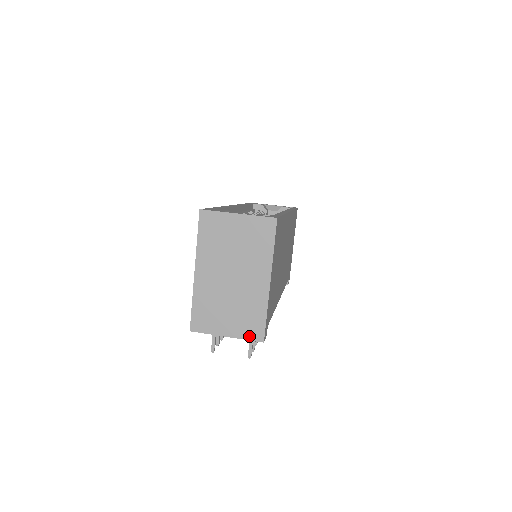
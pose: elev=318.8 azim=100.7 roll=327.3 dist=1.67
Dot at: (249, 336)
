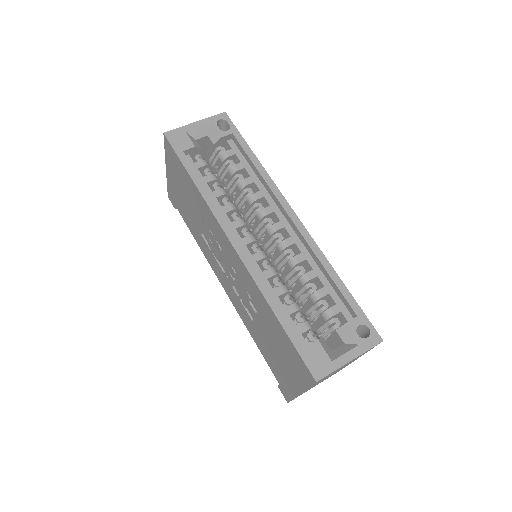
Dot at: occluded
